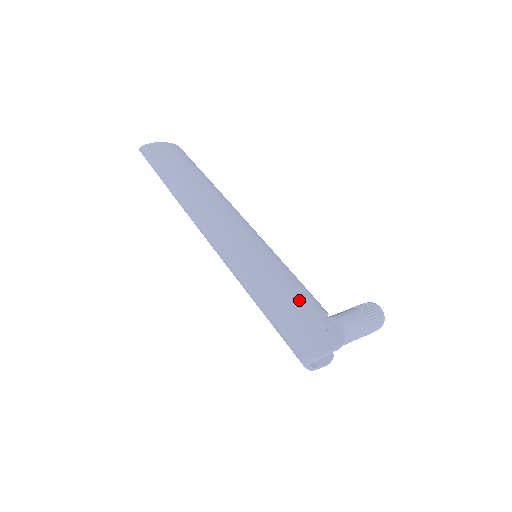
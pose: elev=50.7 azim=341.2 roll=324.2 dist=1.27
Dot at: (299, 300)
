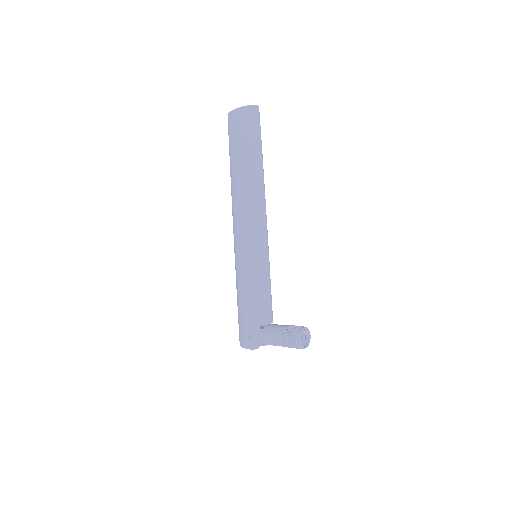
Dot at: (248, 310)
